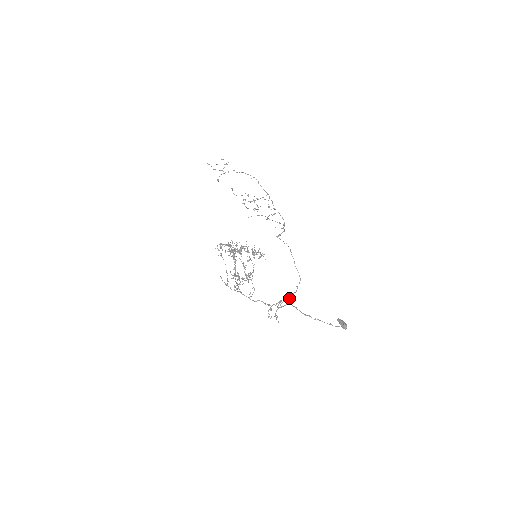
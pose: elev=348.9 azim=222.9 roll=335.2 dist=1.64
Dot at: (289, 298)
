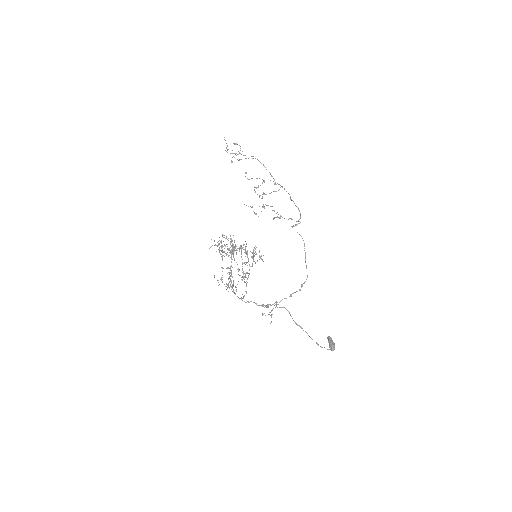
Dot at: (290, 296)
